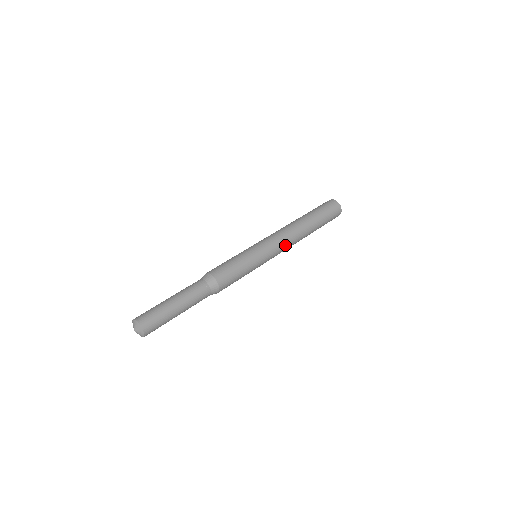
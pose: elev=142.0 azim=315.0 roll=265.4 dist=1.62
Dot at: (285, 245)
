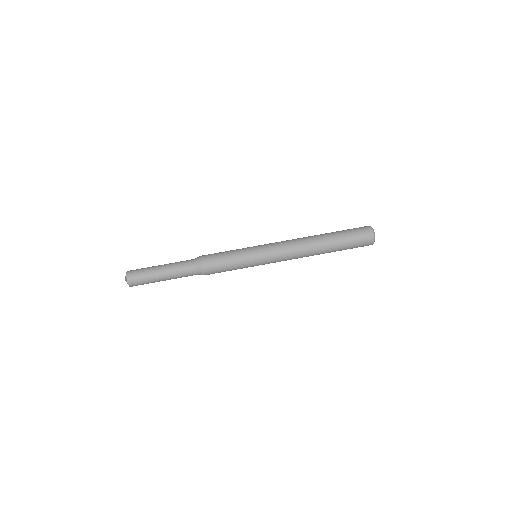
Dot at: (286, 252)
